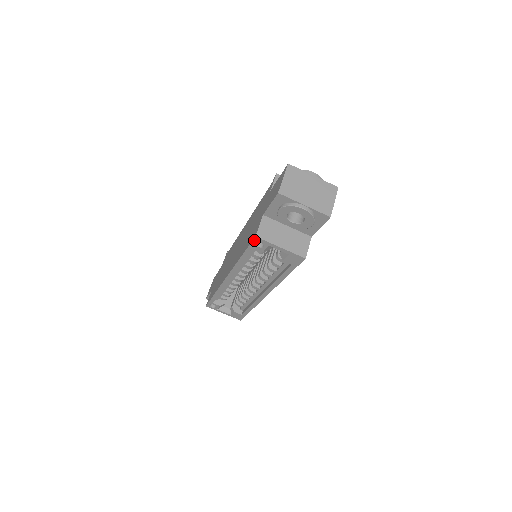
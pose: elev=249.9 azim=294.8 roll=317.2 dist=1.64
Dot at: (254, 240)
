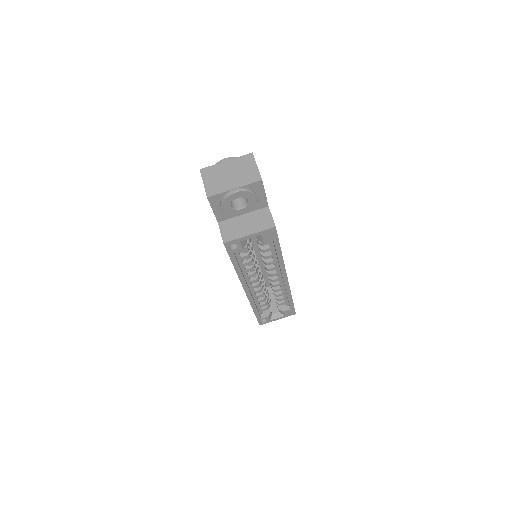
Dot at: (226, 247)
